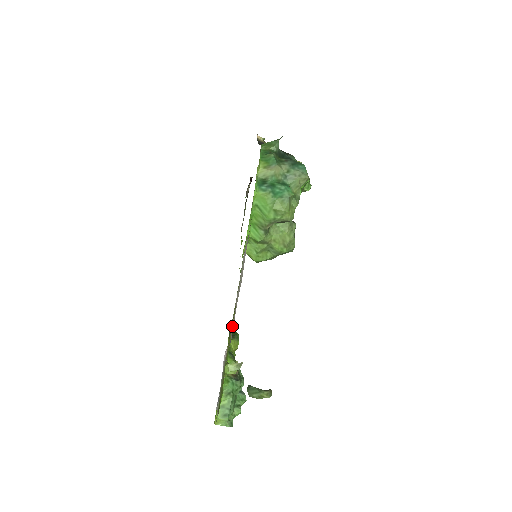
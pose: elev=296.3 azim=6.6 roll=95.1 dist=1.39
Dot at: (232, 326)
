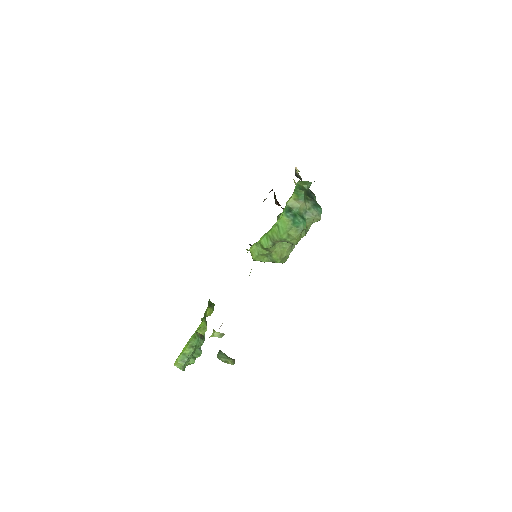
Dot at: occluded
